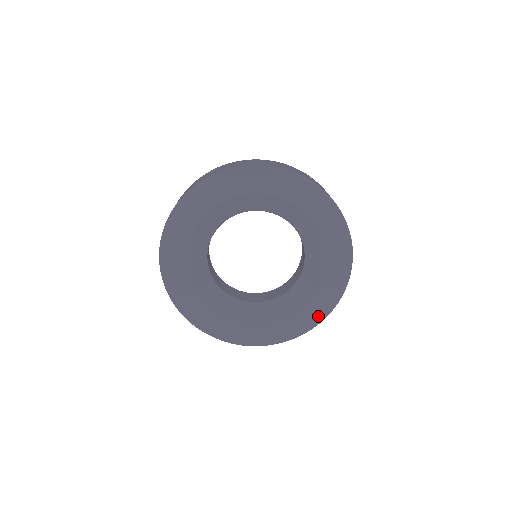
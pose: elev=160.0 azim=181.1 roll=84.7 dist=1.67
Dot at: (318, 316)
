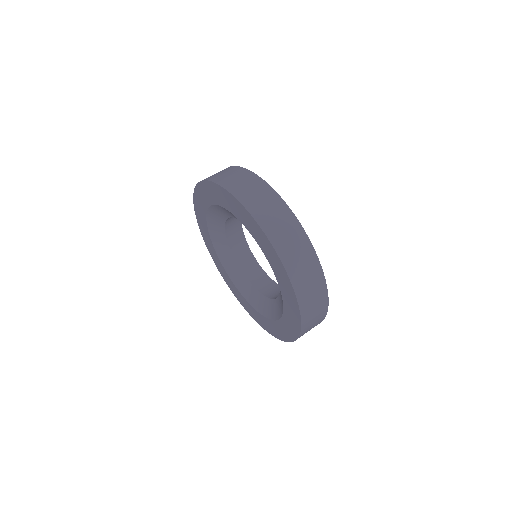
Dot at: (238, 297)
